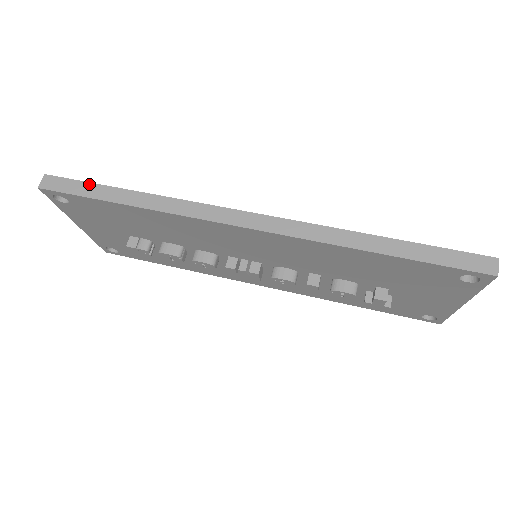
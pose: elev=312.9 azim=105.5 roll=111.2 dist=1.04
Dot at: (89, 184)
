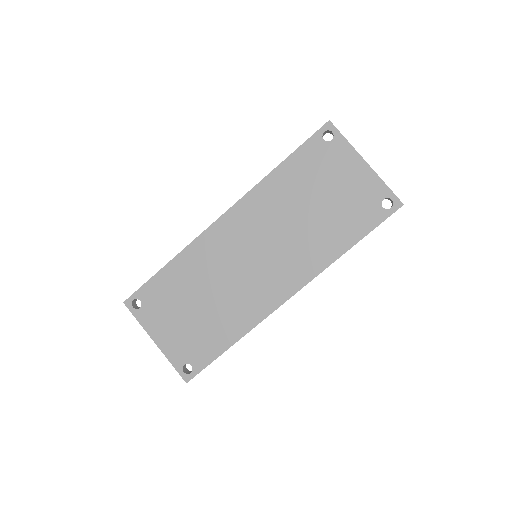
Dot at: occluded
